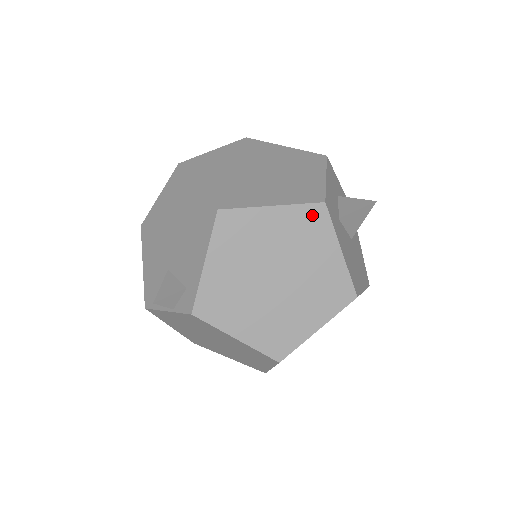
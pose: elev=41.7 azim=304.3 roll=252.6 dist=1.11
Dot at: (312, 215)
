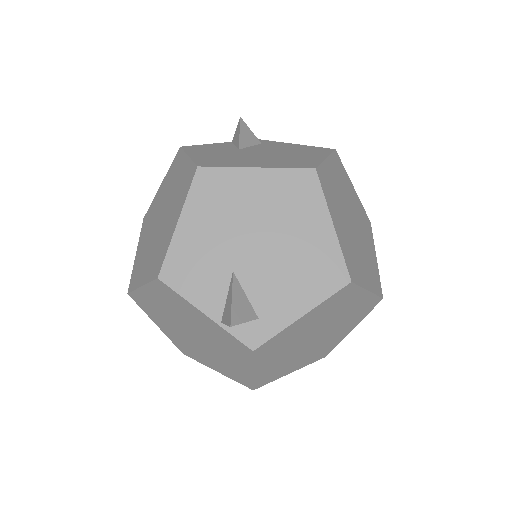
Dot at: (371, 304)
